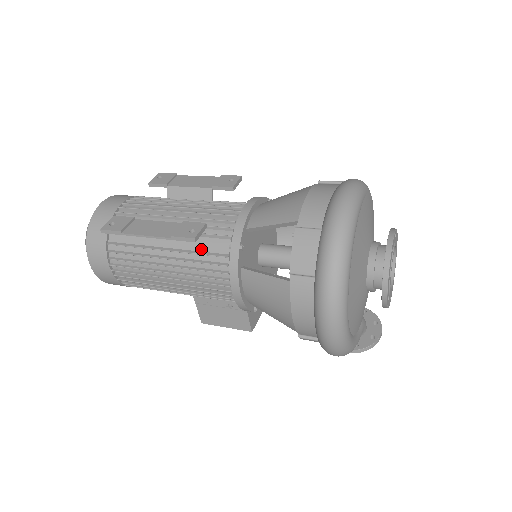
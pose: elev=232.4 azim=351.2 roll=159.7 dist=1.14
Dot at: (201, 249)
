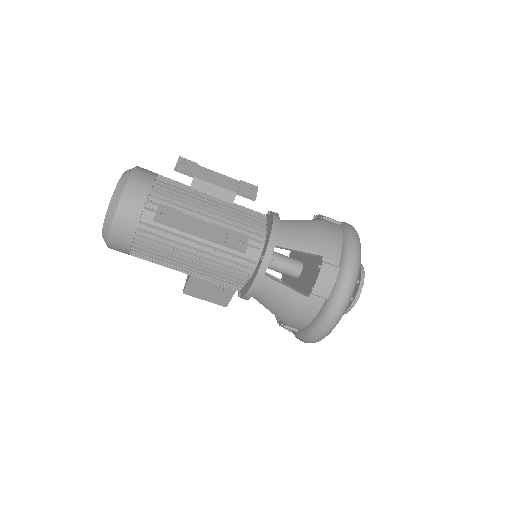
Dot at: (233, 251)
